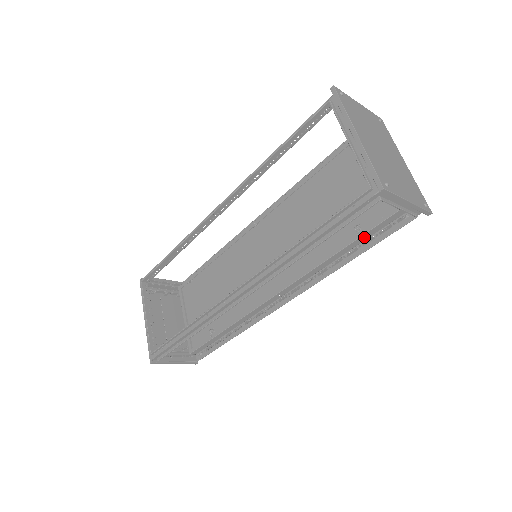
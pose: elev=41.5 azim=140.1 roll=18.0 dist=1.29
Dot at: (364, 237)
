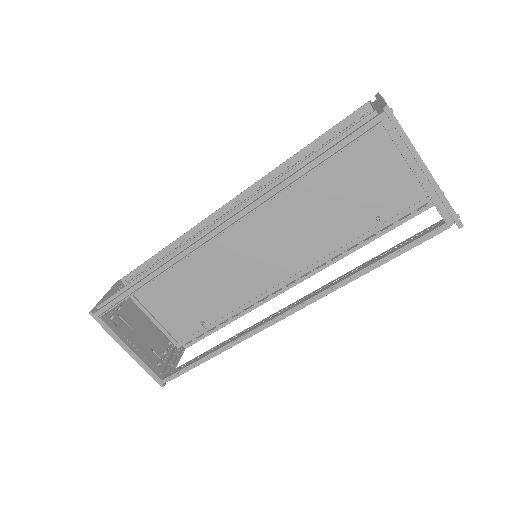
Dot at: (384, 226)
